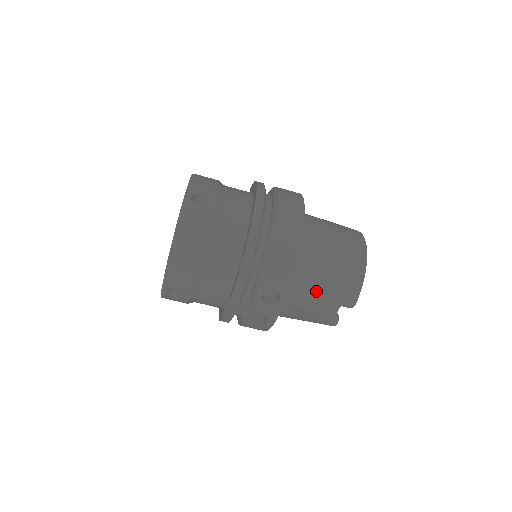
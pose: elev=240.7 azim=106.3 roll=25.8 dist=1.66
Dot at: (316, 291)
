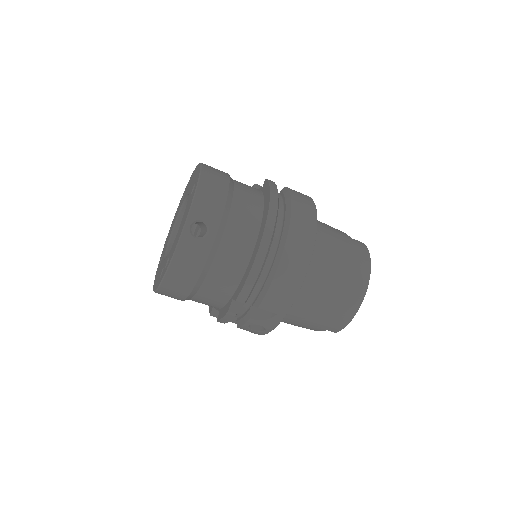
Dot at: (304, 320)
